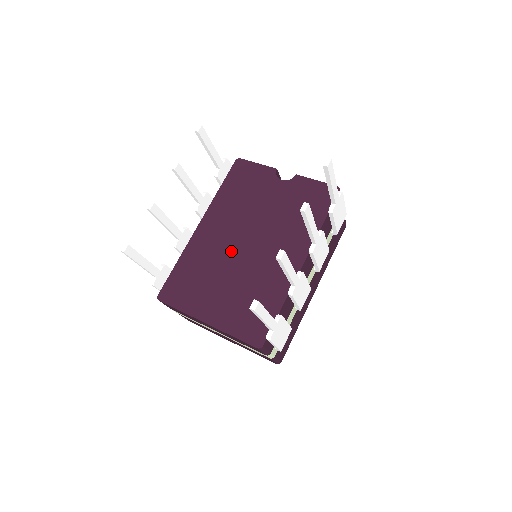
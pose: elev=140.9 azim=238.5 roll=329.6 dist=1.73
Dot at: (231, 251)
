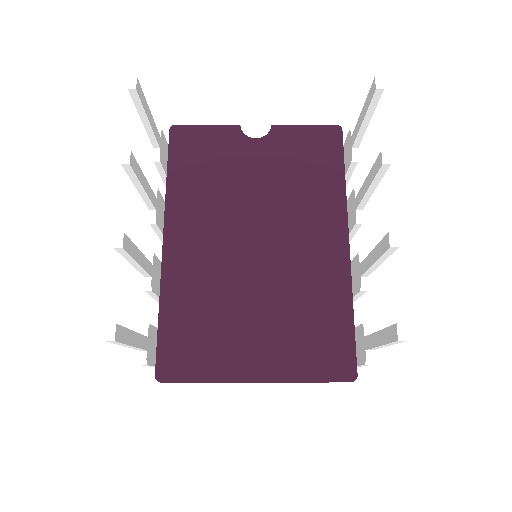
Dot at: (237, 263)
